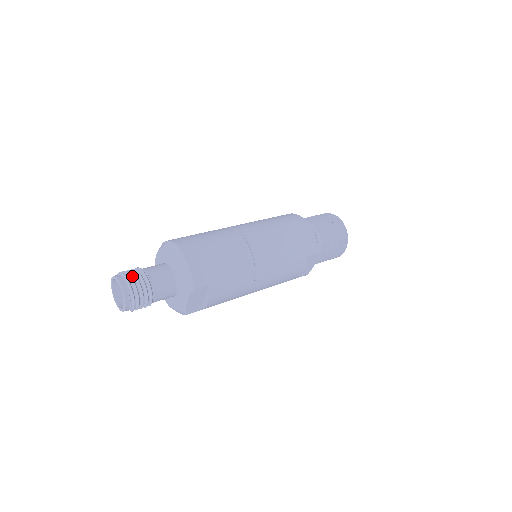
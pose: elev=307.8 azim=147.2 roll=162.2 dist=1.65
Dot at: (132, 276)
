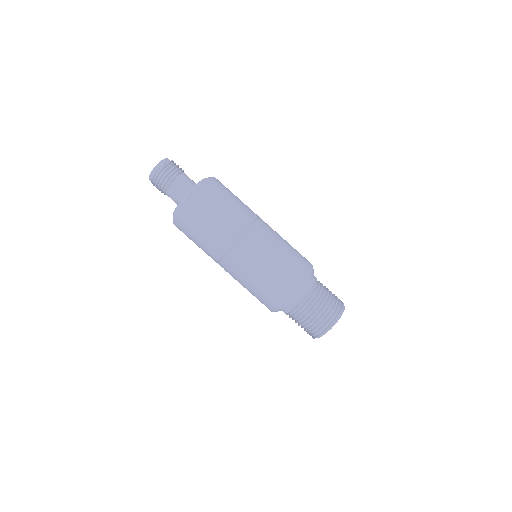
Dot at: occluded
